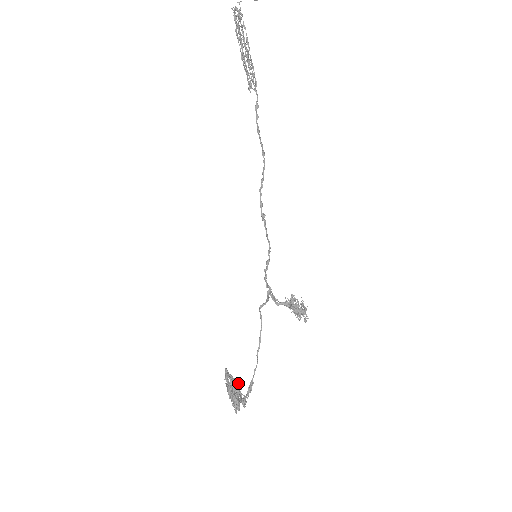
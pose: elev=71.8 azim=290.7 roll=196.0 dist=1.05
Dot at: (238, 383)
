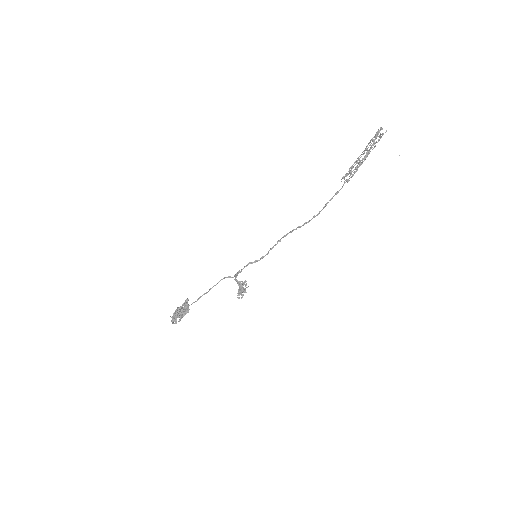
Dot at: (187, 310)
